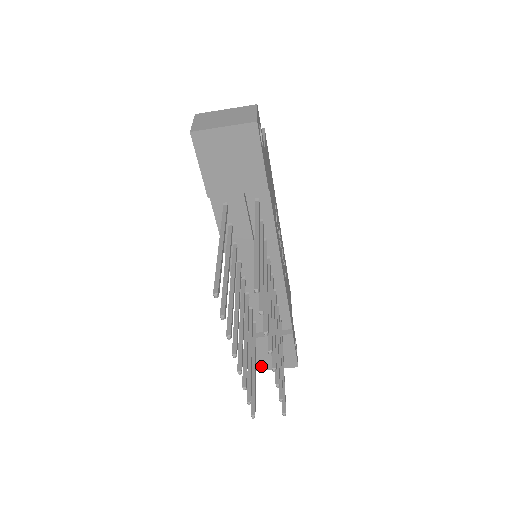
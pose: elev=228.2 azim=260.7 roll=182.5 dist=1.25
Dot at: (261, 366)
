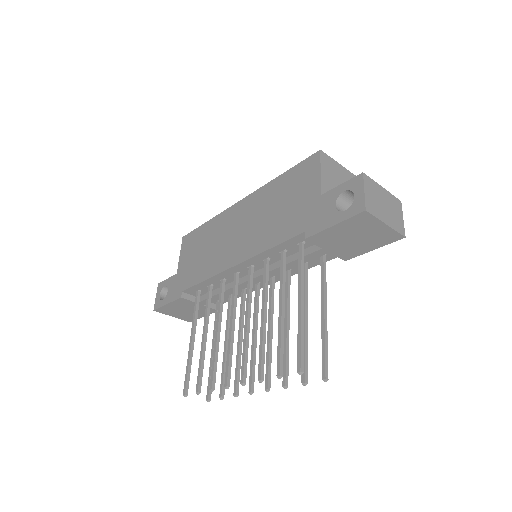
Dot at: (164, 311)
